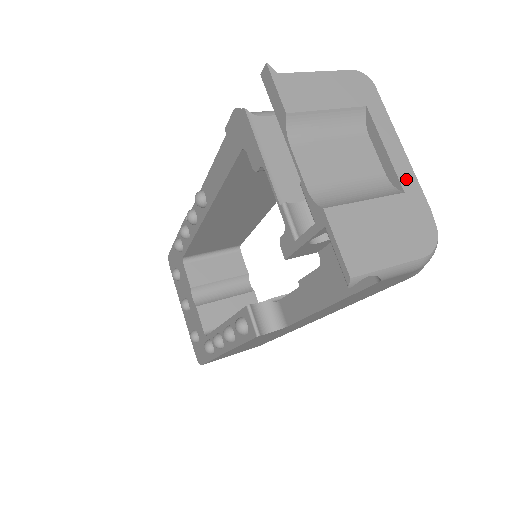
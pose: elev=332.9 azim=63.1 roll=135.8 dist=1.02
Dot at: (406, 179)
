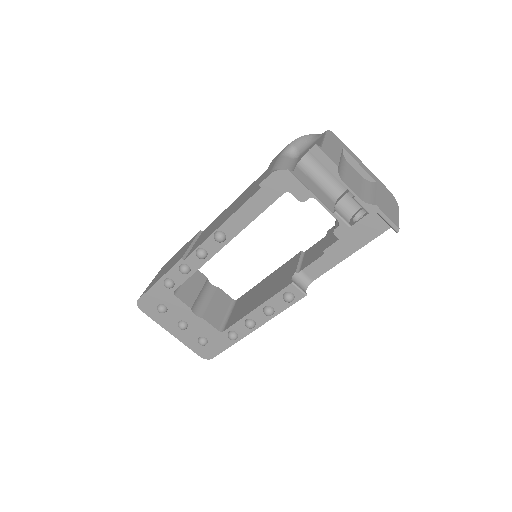
Dot at: (373, 176)
